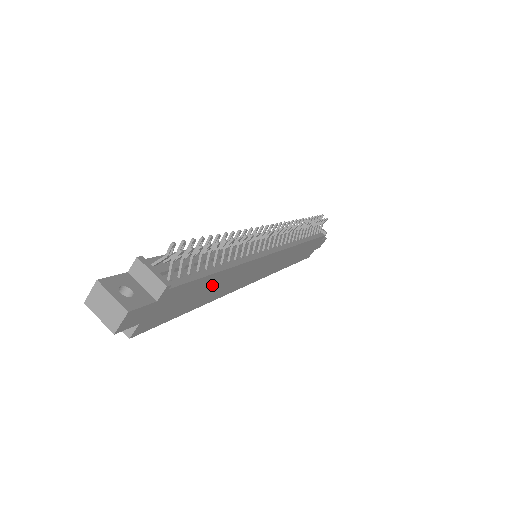
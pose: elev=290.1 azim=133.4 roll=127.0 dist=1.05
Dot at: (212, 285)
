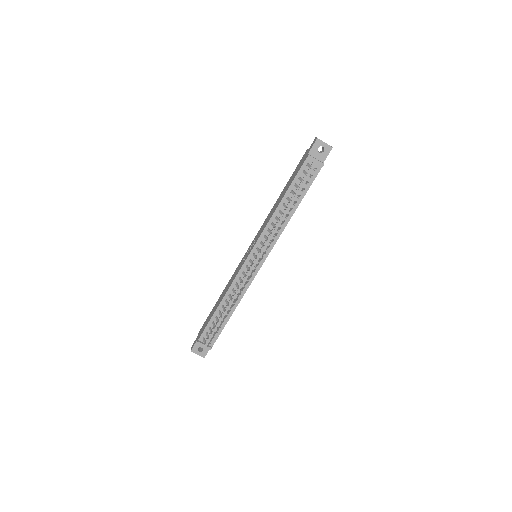
Dot at: occluded
